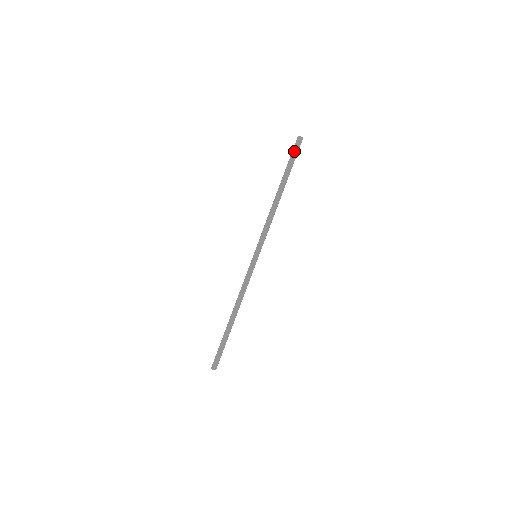
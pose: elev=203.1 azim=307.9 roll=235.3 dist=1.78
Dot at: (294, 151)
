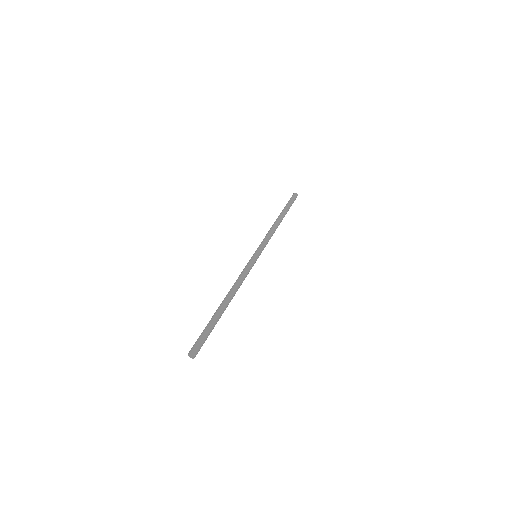
Dot at: (292, 199)
